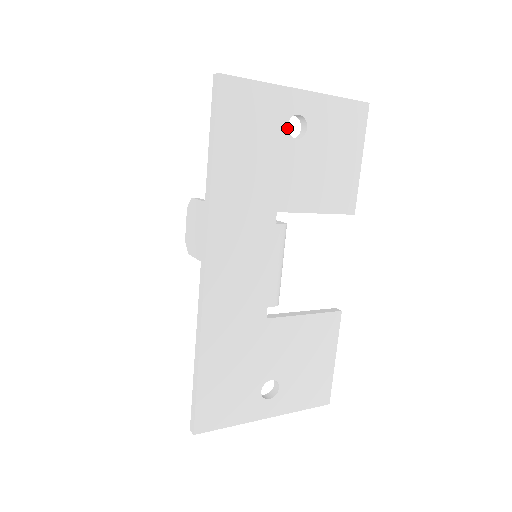
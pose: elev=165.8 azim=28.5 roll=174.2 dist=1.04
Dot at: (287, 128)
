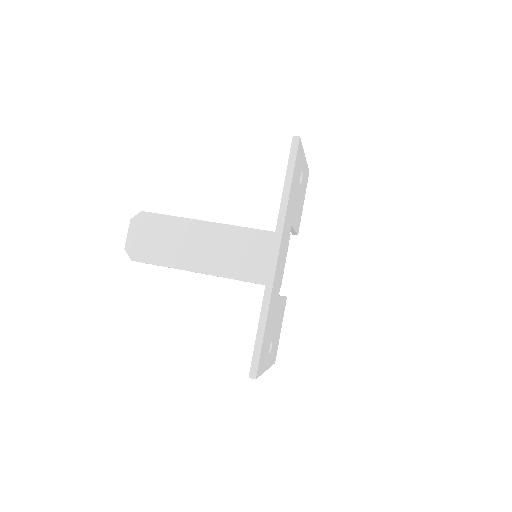
Dot at: (300, 176)
